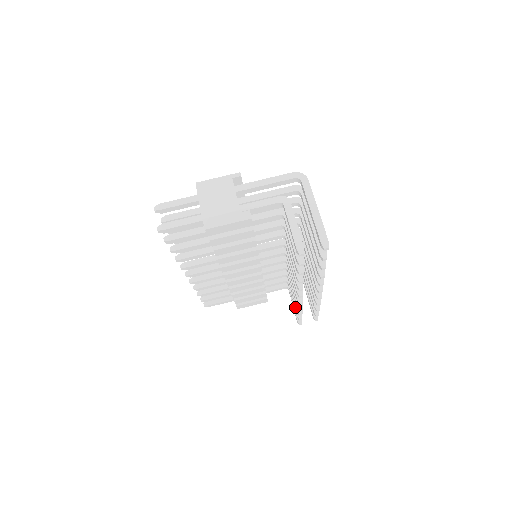
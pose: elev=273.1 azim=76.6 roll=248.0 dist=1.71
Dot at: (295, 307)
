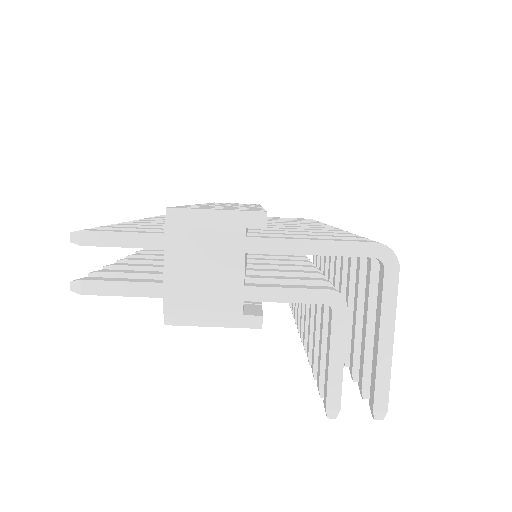
Dot at: occluded
